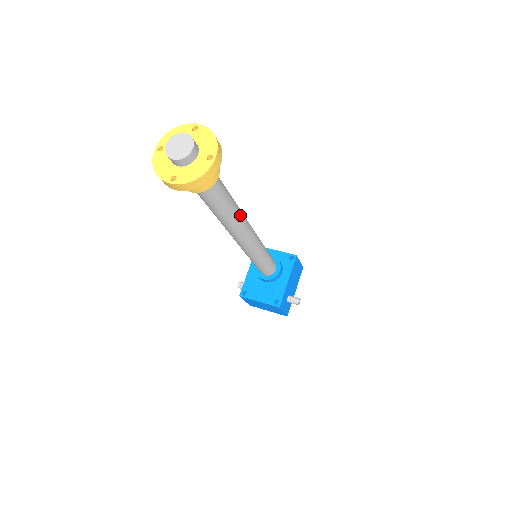
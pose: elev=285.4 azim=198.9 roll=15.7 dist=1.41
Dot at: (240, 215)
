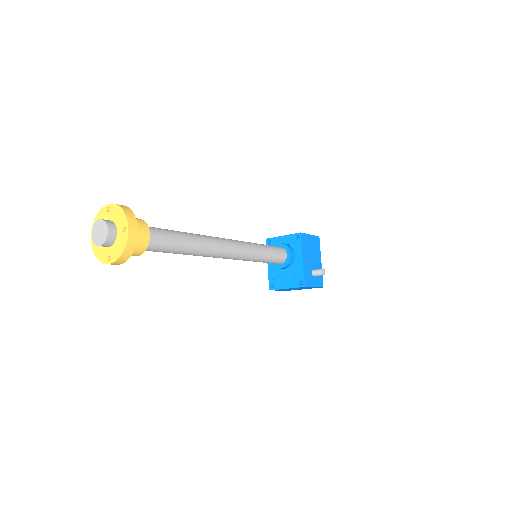
Dot at: (204, 242)
